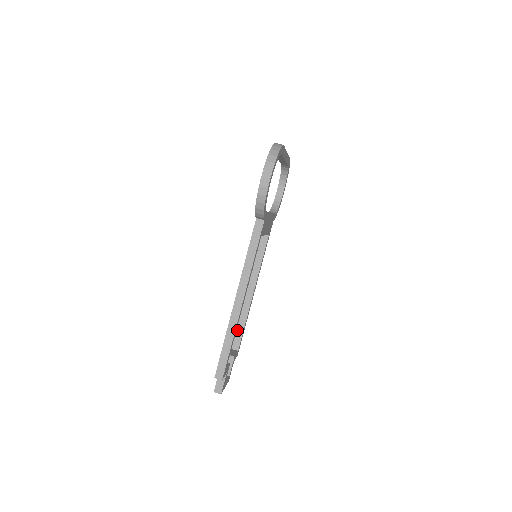
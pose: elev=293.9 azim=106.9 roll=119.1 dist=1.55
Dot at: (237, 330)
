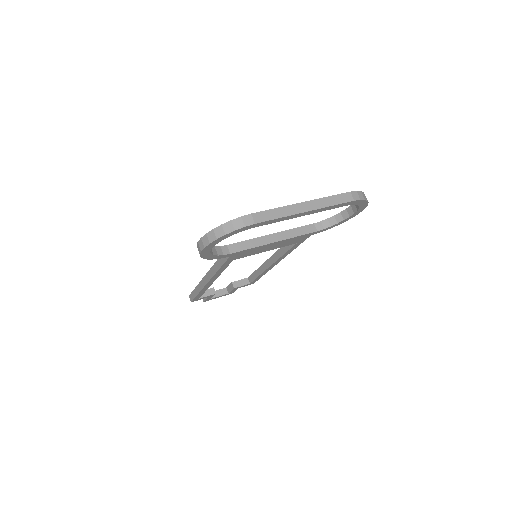
Dot at: (254, 272)
